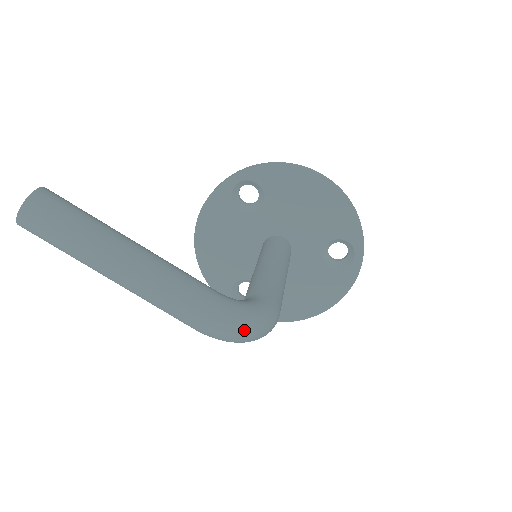
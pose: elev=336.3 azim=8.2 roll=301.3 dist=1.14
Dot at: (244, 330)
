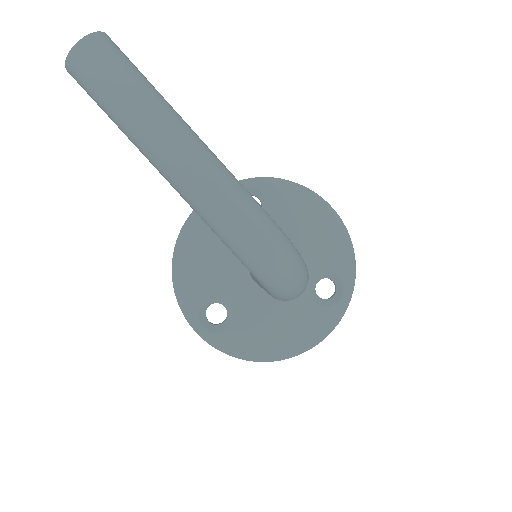
Dot at: (291, 263)
